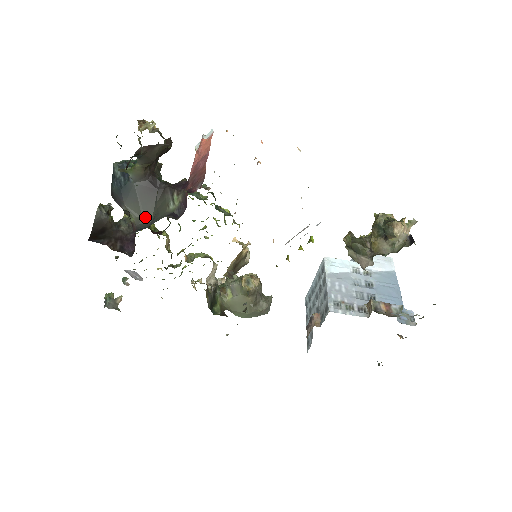
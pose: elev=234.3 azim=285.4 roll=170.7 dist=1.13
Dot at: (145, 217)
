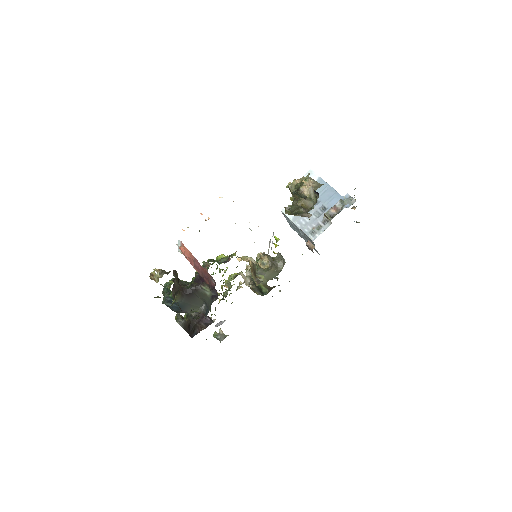
Dot at: (201, 306)
